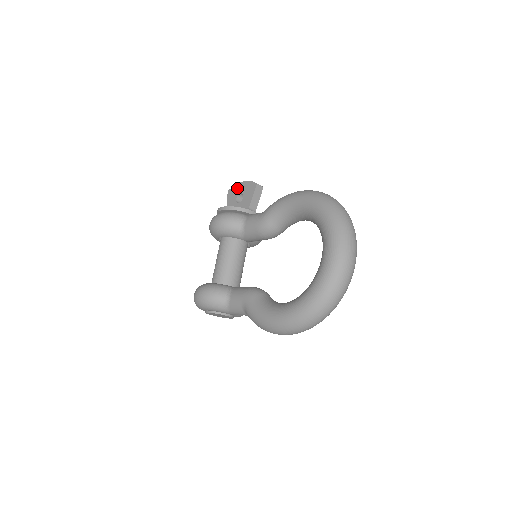
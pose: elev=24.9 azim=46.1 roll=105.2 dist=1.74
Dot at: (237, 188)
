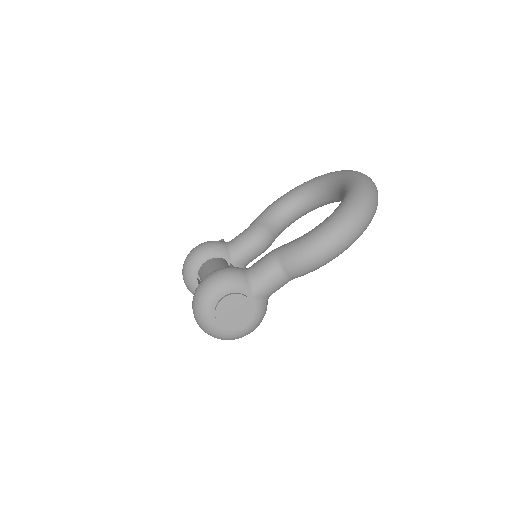
Dot at: occluded
